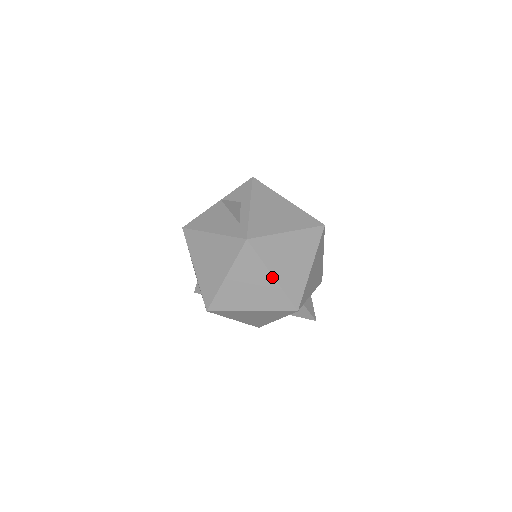
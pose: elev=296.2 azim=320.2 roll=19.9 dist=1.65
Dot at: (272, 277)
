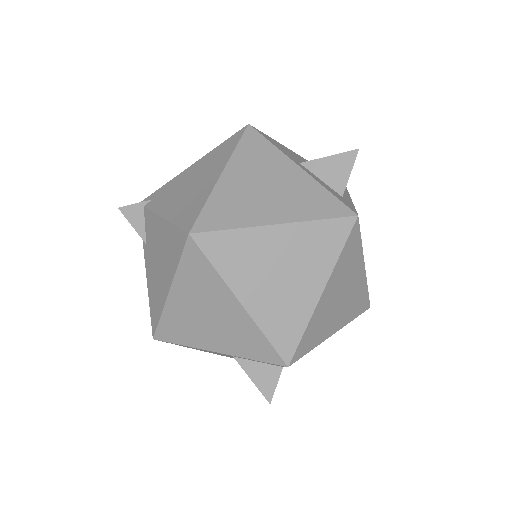
Dot at: (321, 291)
